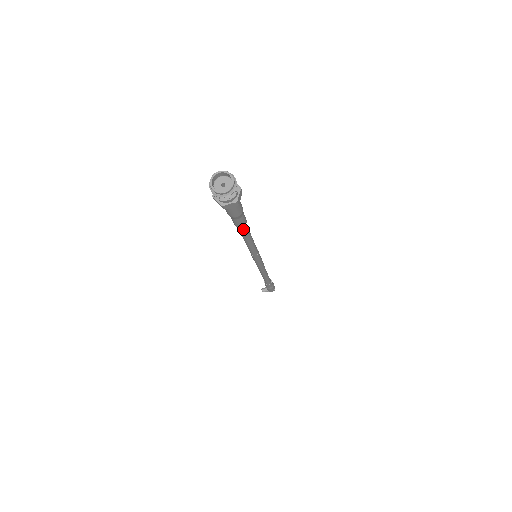
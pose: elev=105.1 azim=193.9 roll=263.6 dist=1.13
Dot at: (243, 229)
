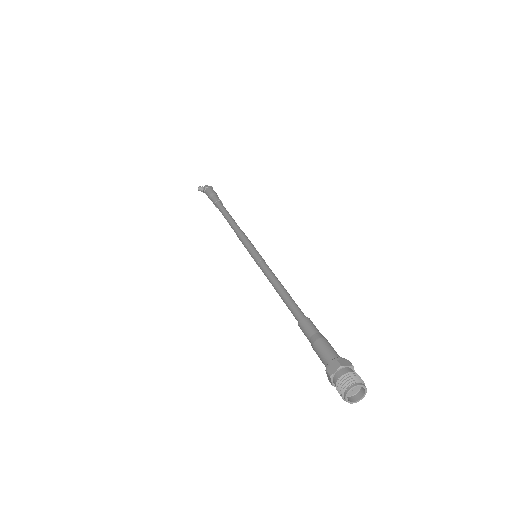
Dot at: occluded
